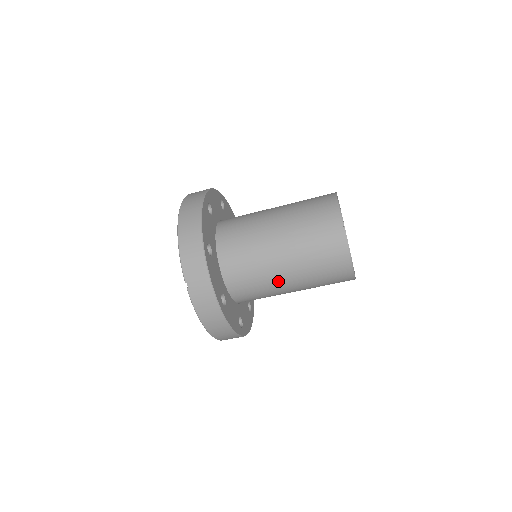
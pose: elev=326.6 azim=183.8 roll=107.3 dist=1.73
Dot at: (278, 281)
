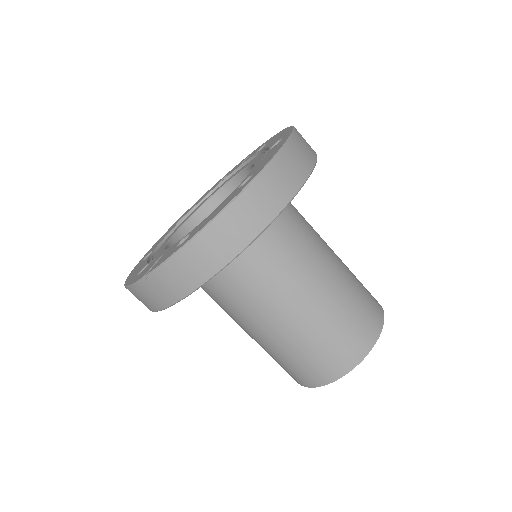
Dot at: (237, 322)
